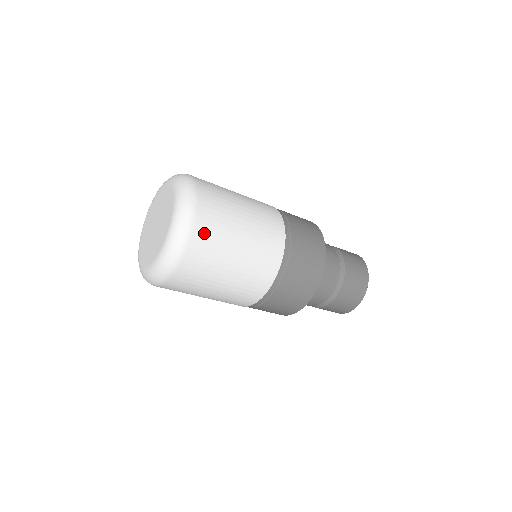
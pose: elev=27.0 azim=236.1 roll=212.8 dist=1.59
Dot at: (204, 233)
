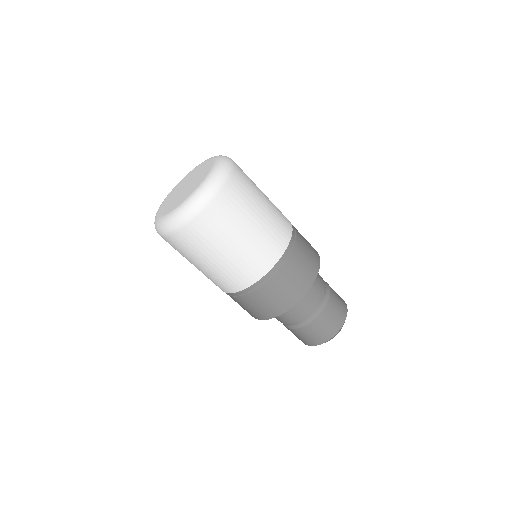
Dot at: (223, 205)
